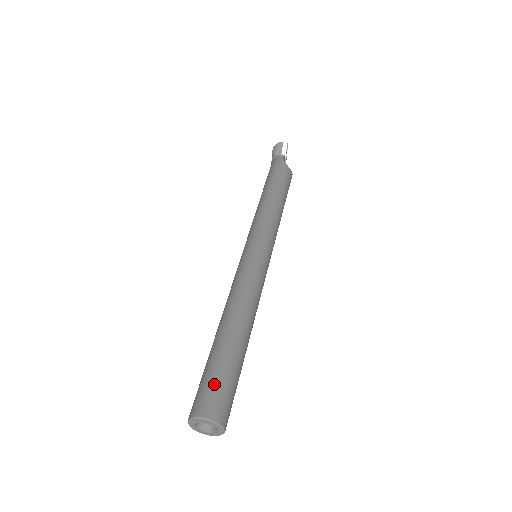
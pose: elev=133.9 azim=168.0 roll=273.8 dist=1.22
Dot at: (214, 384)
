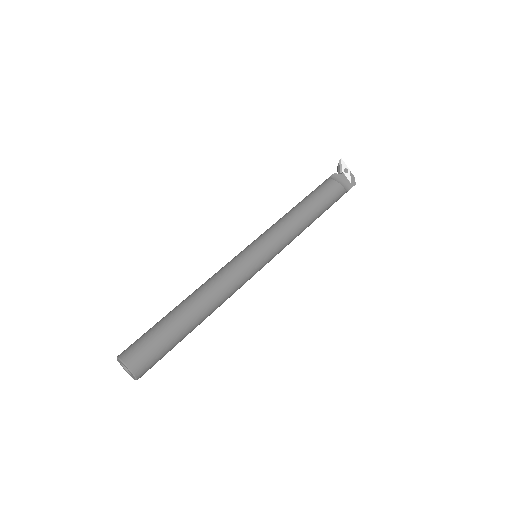
Dot at: (140, 337)
